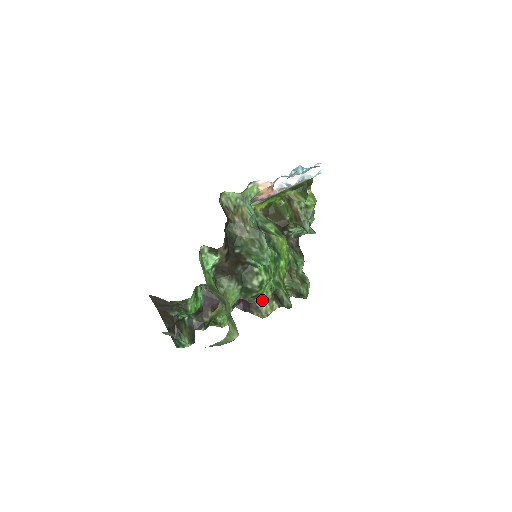
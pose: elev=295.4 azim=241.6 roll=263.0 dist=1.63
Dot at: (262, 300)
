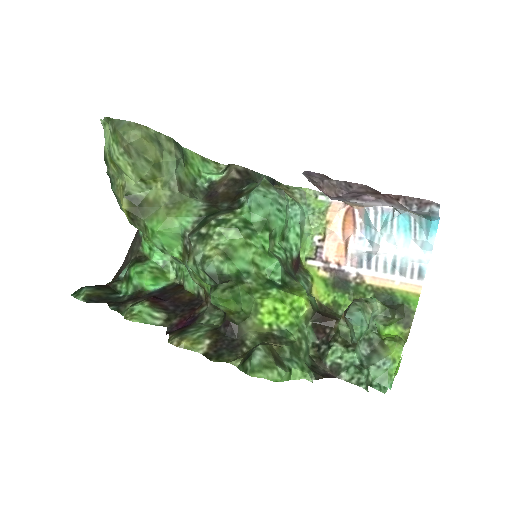
Dot at: (201, 262)
